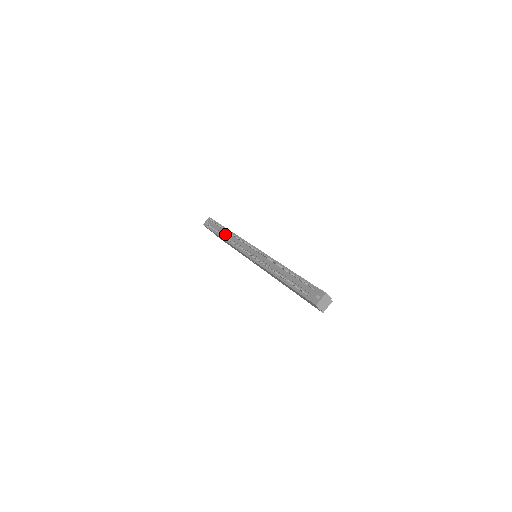
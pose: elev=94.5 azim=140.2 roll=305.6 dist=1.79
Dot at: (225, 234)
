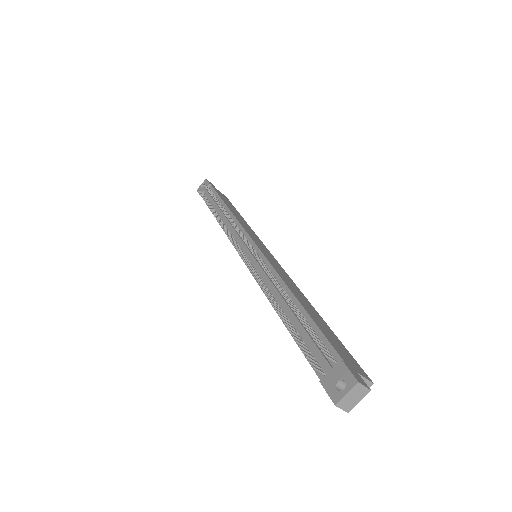
Dot at: (218, 211)
